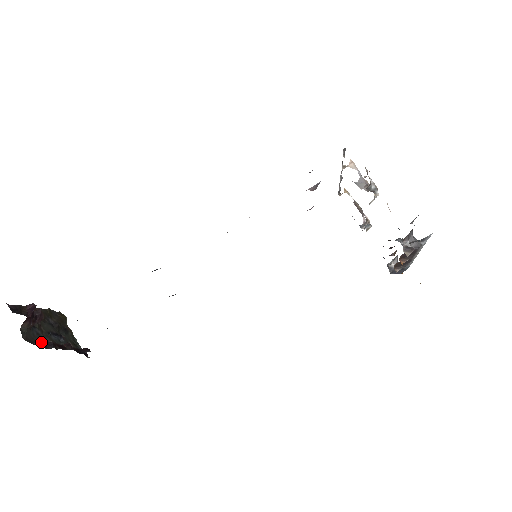
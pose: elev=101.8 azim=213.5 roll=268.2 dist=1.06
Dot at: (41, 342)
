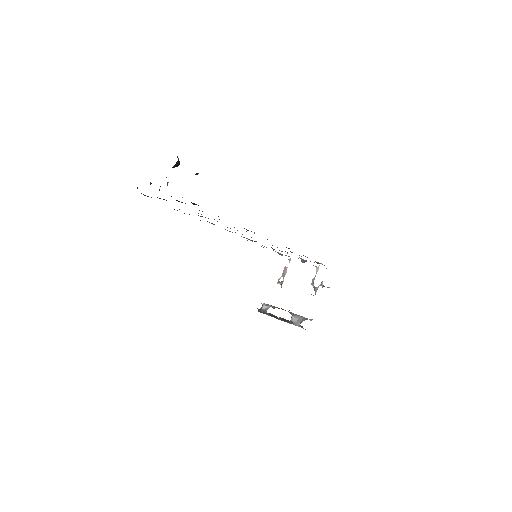
Dot at: occluded
